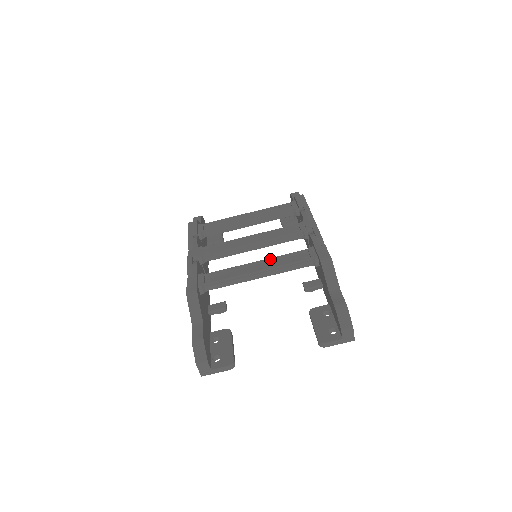
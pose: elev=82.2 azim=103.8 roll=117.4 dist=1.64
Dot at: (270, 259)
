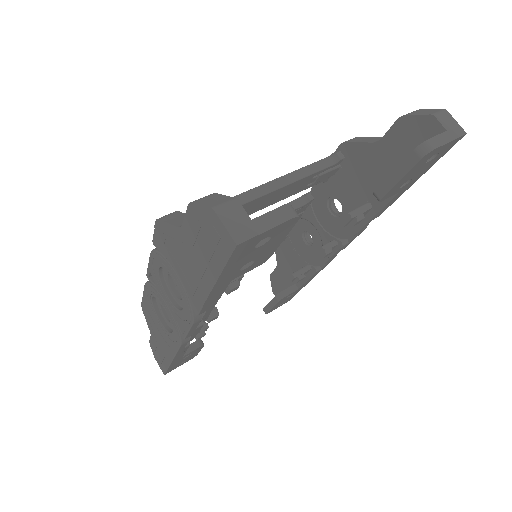
Dot at: occluded
